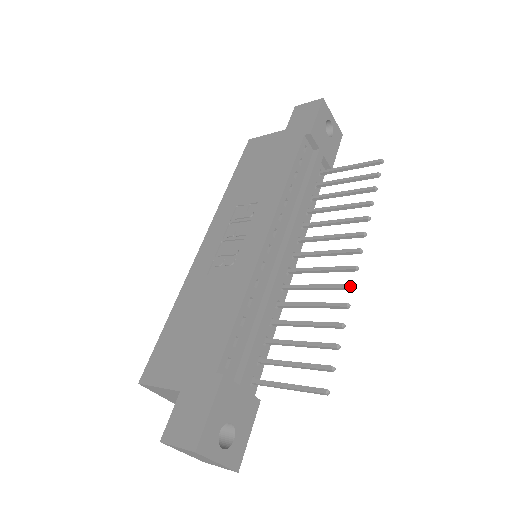
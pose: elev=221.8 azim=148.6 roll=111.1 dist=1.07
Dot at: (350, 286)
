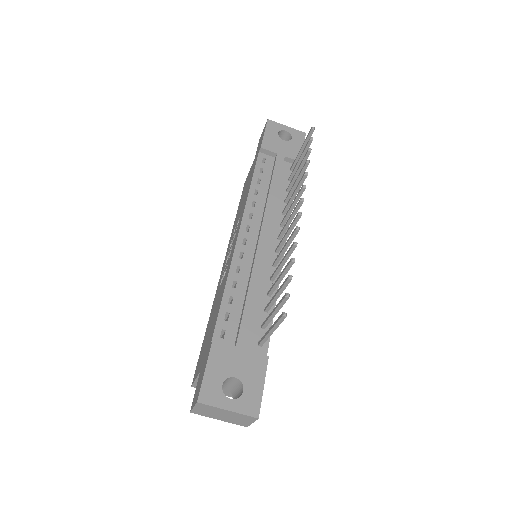
Dot at: (295, 229)
